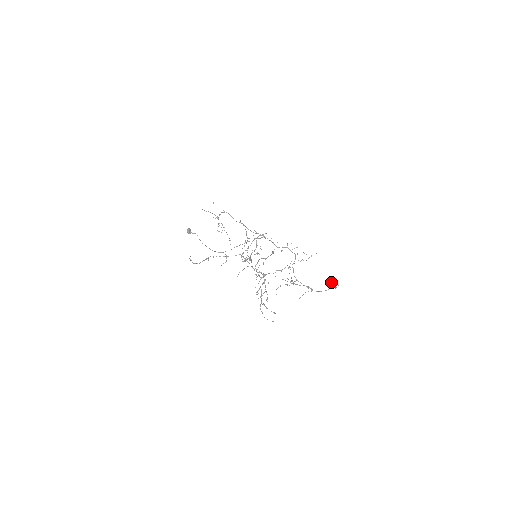
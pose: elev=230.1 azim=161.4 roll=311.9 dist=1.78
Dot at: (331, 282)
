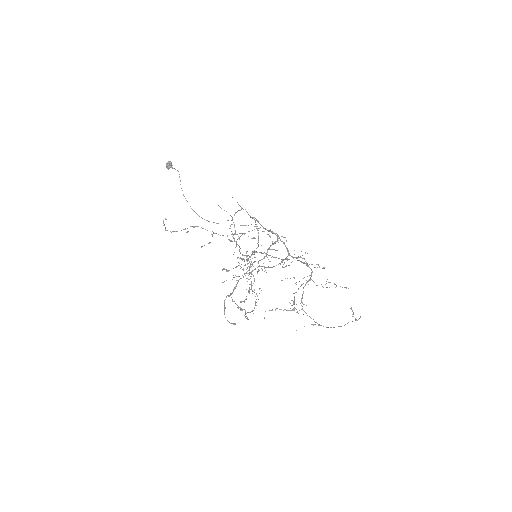
Dot at: (350, 308)
